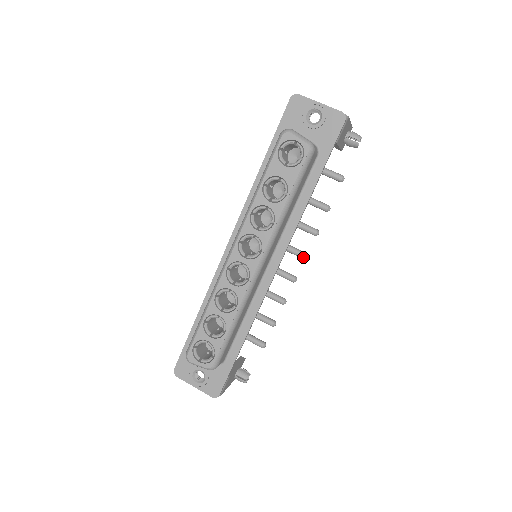
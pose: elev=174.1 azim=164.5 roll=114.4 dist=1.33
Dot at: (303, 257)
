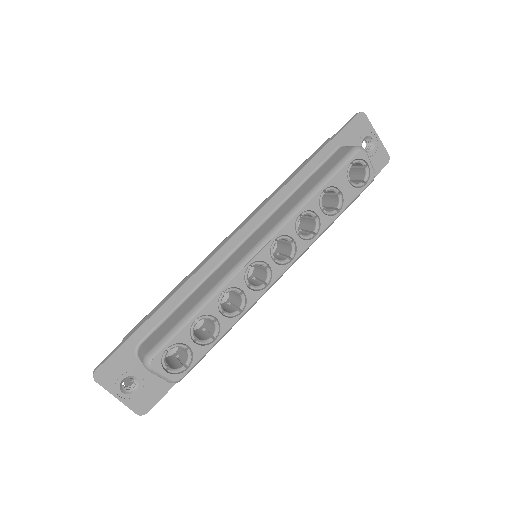
Dot at: occluded
